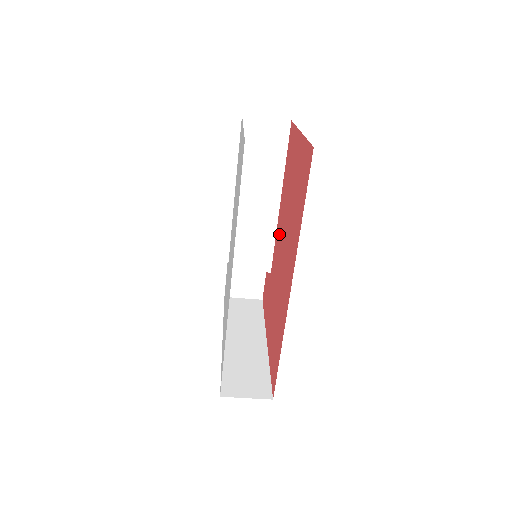
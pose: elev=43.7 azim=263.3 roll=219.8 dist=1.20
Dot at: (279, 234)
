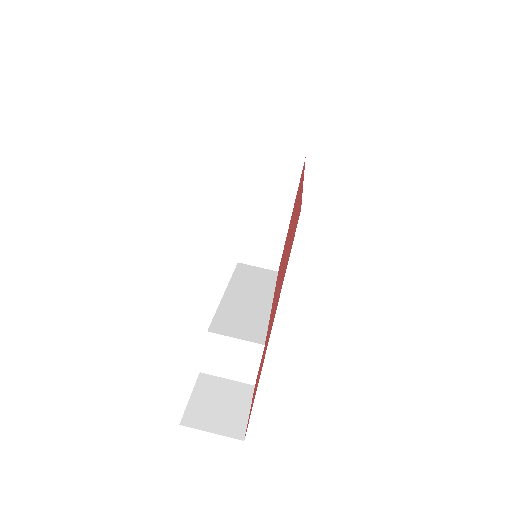
Dot at: (276, 289)
